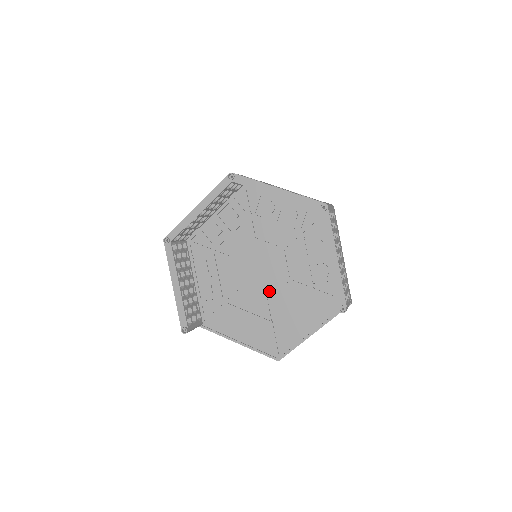
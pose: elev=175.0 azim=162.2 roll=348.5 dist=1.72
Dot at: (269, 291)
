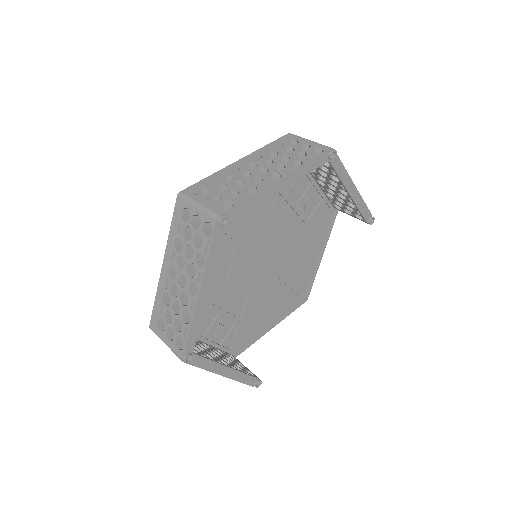
Dot at: (276, 267)
